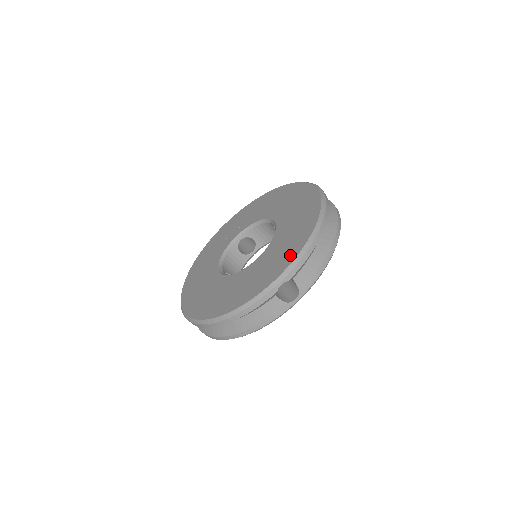
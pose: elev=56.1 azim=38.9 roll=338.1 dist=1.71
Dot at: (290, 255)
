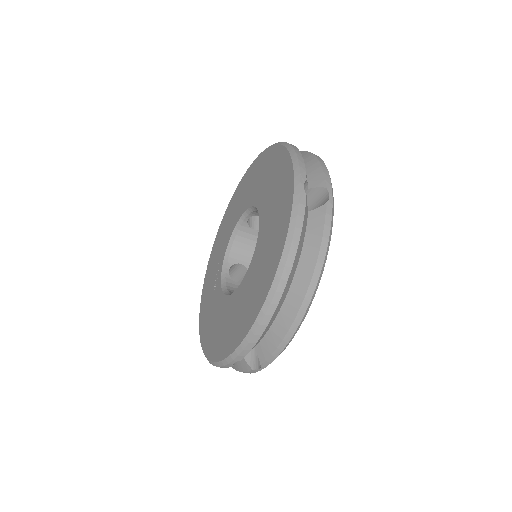
Dot at: (285, 172)
